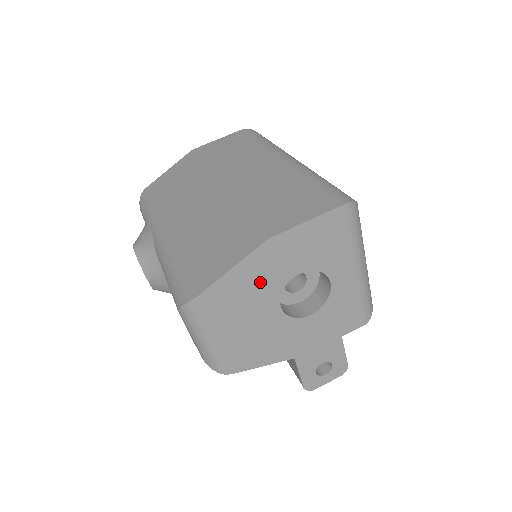
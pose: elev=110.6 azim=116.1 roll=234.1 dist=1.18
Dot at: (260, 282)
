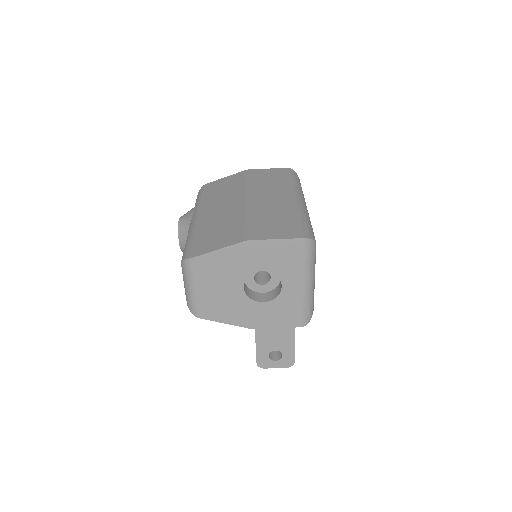
Dot at: (234, 265)
